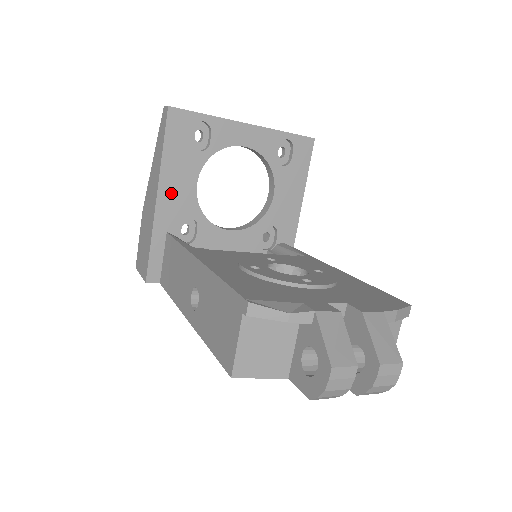
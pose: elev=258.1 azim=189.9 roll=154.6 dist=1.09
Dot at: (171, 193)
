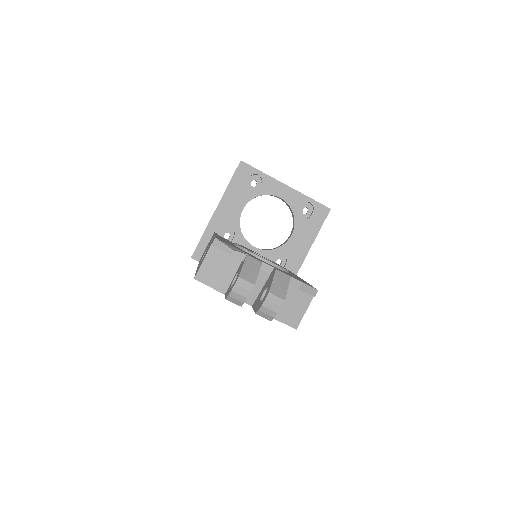
Dot at: (225, 210)
